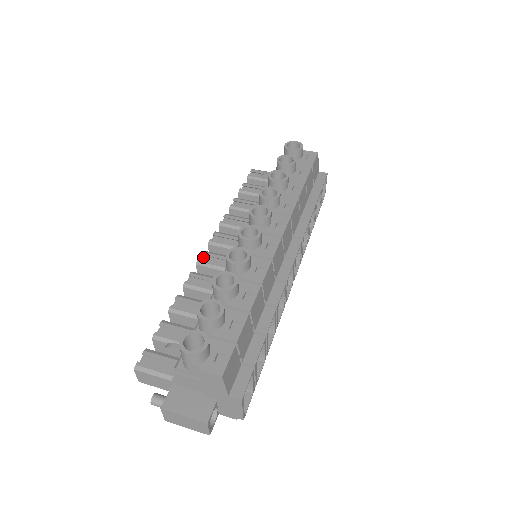
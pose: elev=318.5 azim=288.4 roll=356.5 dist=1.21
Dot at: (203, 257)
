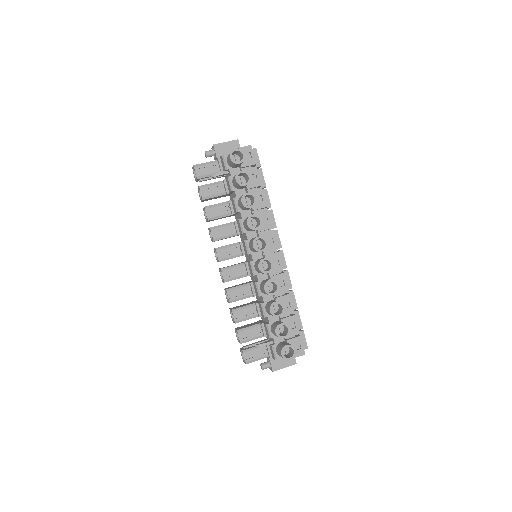
Dot at: (223, 273)
